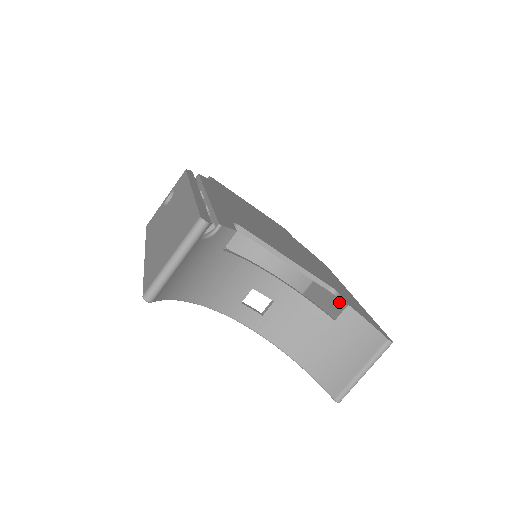
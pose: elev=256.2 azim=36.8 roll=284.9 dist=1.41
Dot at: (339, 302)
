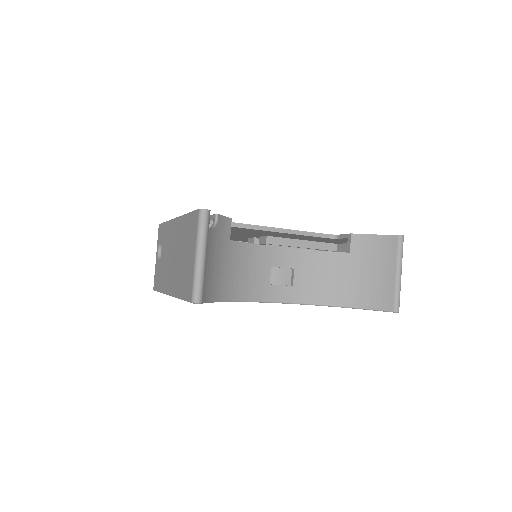
Dot at: occluded
